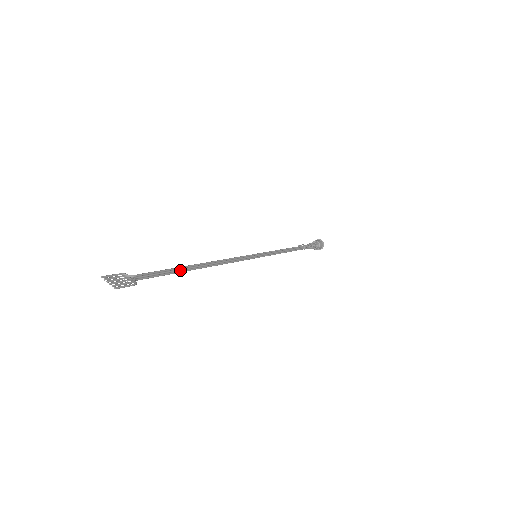
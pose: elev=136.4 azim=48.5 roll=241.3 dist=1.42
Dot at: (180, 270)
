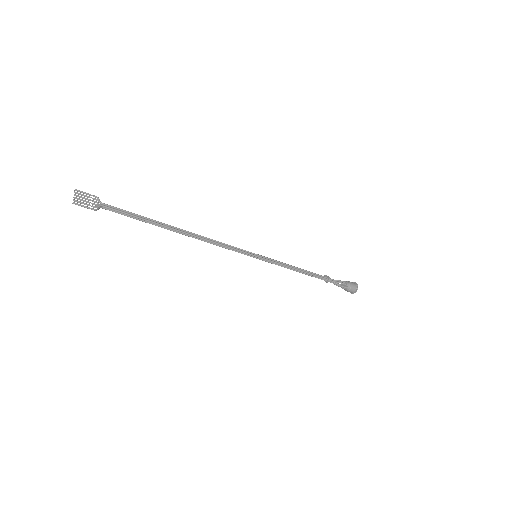
Dot at: (154, 223)
